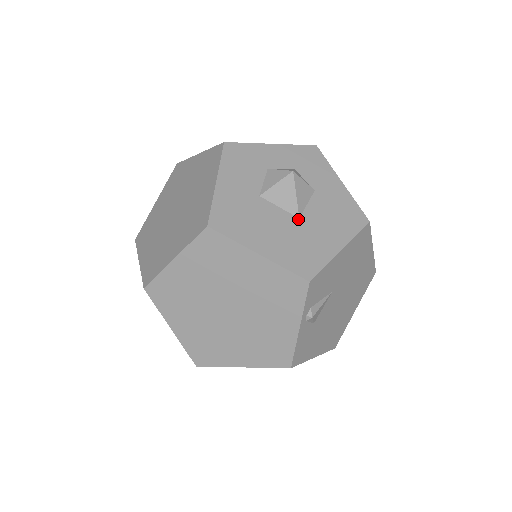
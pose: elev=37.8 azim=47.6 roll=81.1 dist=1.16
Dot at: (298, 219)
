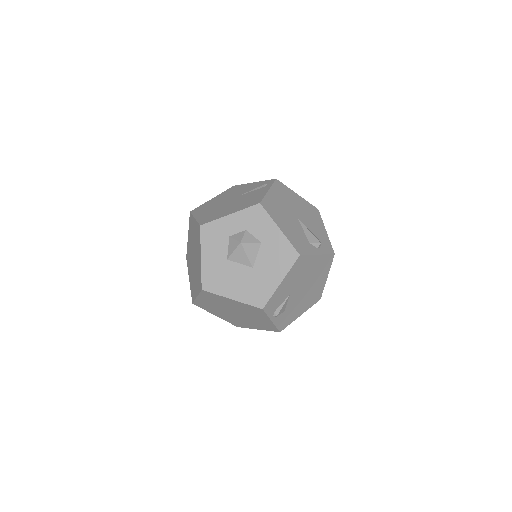
Dot at: (252, 269)
